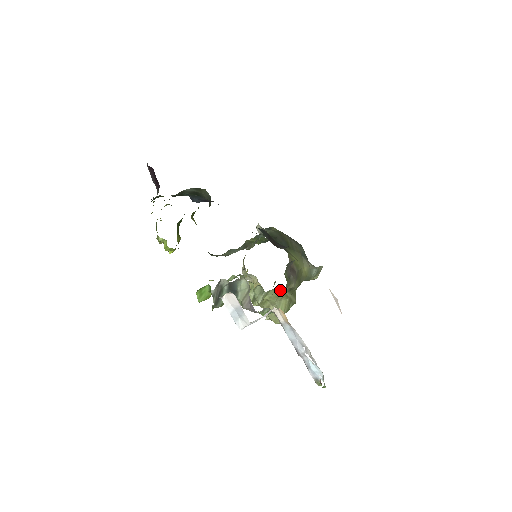
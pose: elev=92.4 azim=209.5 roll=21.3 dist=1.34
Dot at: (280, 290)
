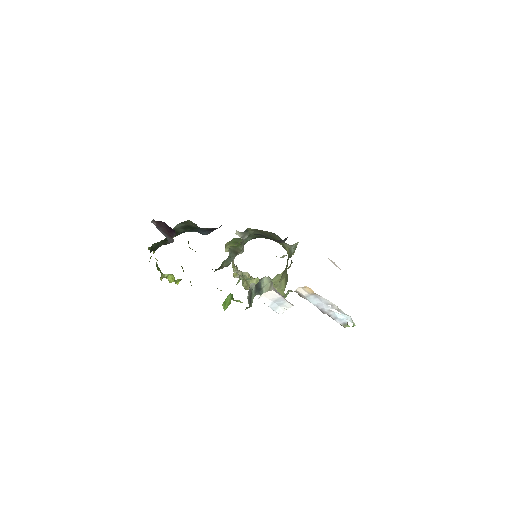
Dot at: (281, 274)
